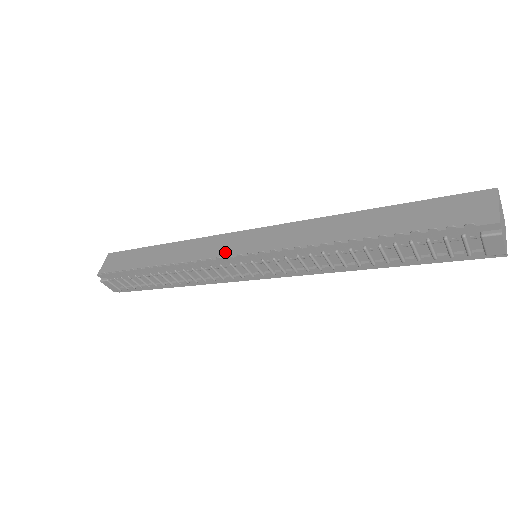
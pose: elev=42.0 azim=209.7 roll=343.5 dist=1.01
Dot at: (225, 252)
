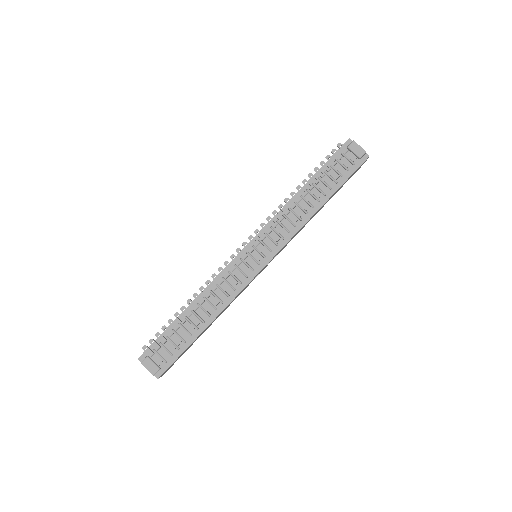
Dot at: (235, 258)
